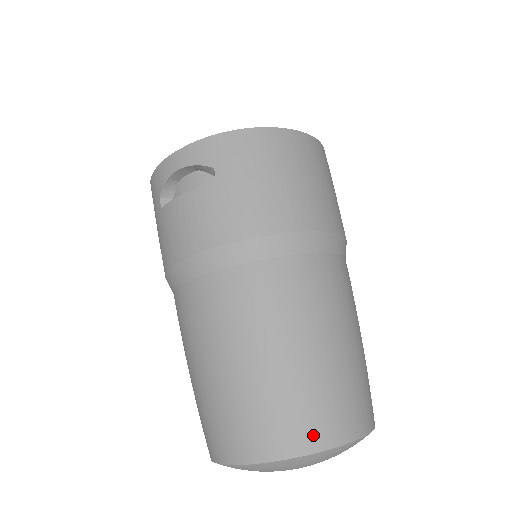
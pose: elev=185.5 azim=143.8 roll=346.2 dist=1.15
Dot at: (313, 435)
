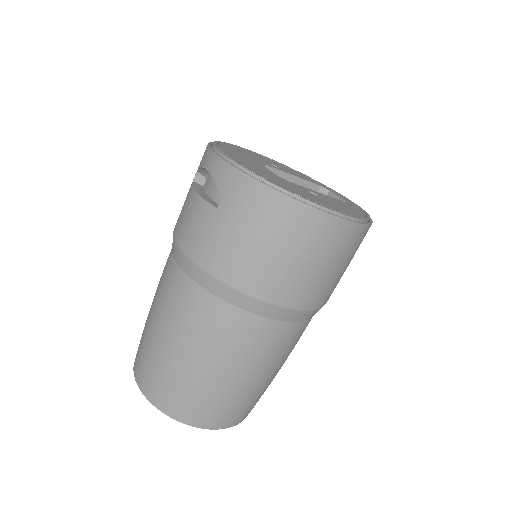
Dot at: (171, 407)
